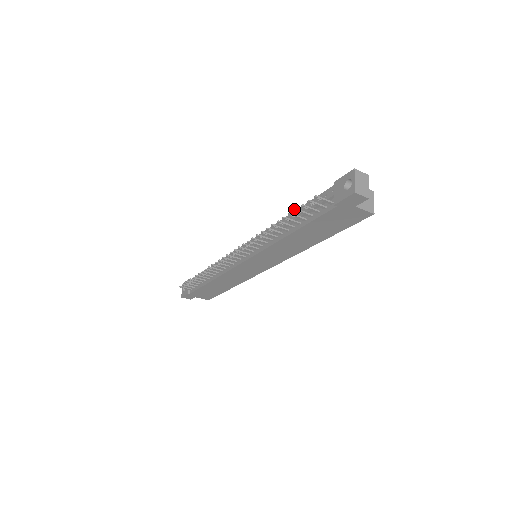
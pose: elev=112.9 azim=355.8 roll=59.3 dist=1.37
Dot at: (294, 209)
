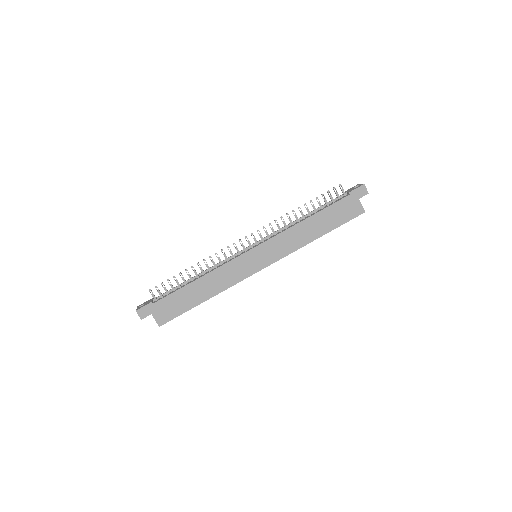
Dot at: (321, 194)
